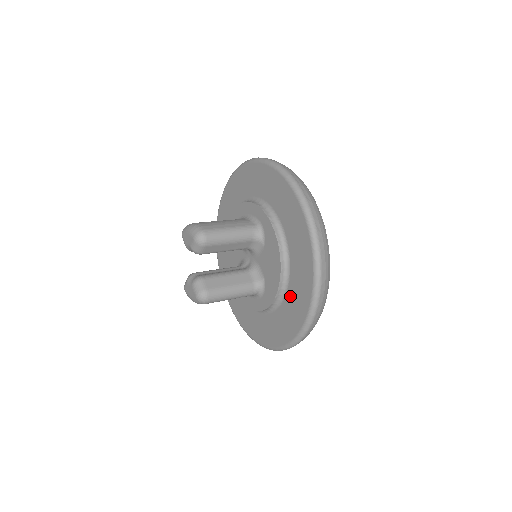
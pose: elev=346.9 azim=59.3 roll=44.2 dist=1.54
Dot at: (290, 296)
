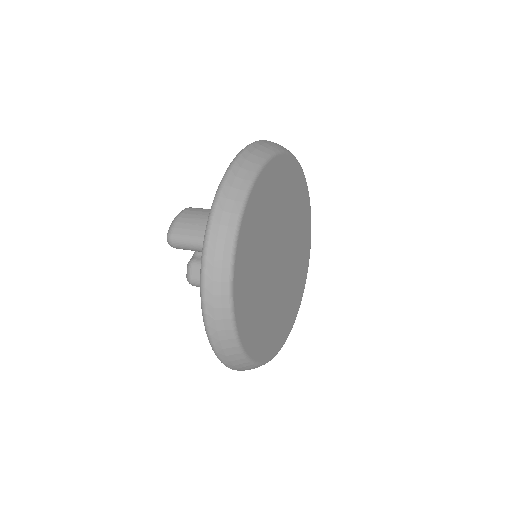
Dot at: occluded
